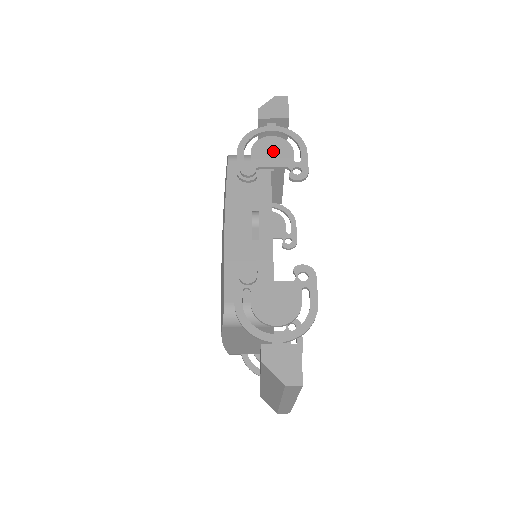
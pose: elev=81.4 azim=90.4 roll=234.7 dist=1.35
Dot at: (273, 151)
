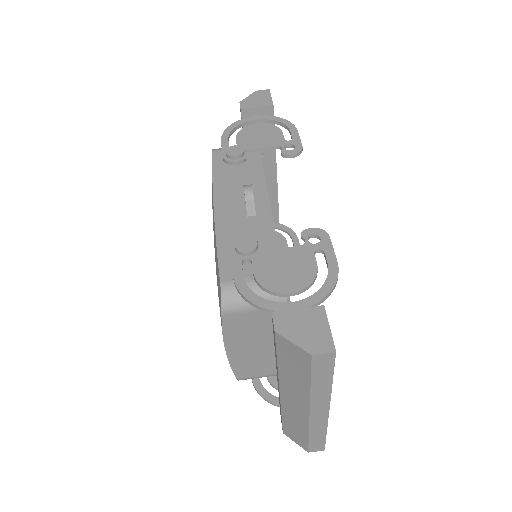
Dot at: (260, 135)
